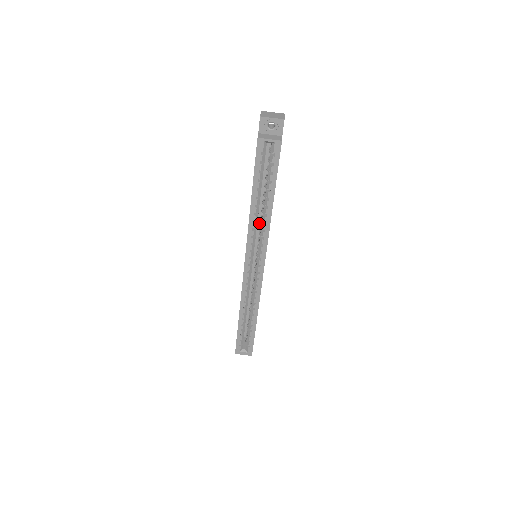
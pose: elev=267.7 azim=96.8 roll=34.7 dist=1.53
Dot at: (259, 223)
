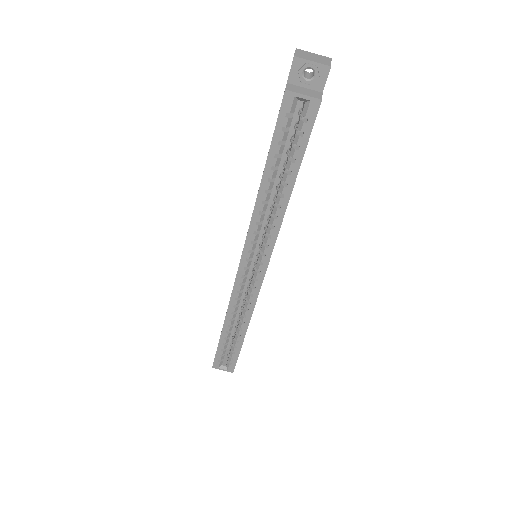
Dot at: (267, 213)
